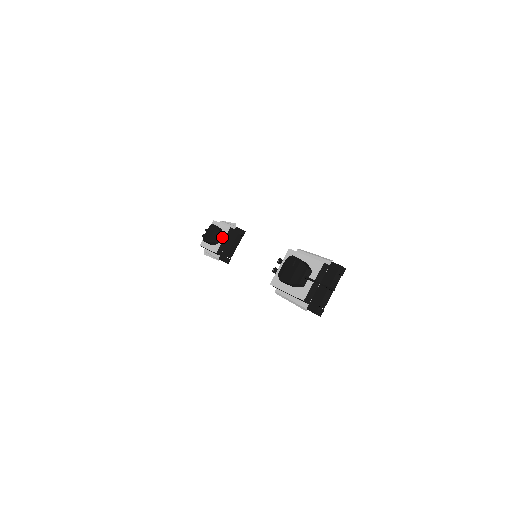
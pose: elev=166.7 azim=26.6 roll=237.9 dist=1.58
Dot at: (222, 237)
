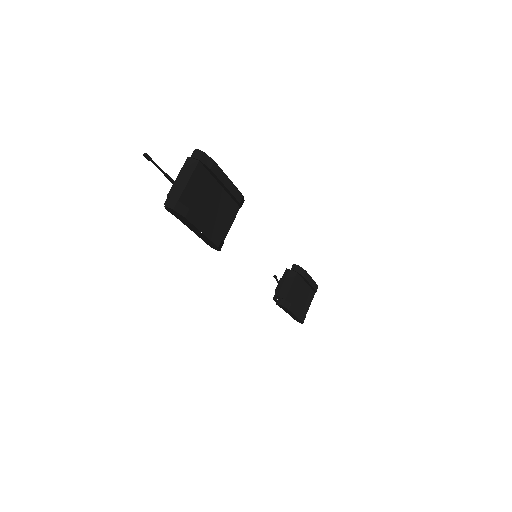
Dot at: occluded
